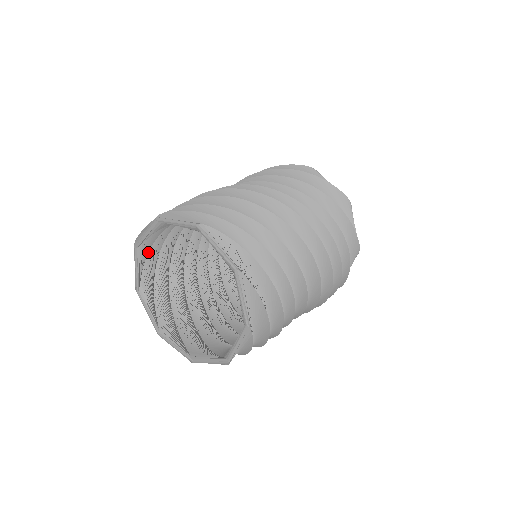
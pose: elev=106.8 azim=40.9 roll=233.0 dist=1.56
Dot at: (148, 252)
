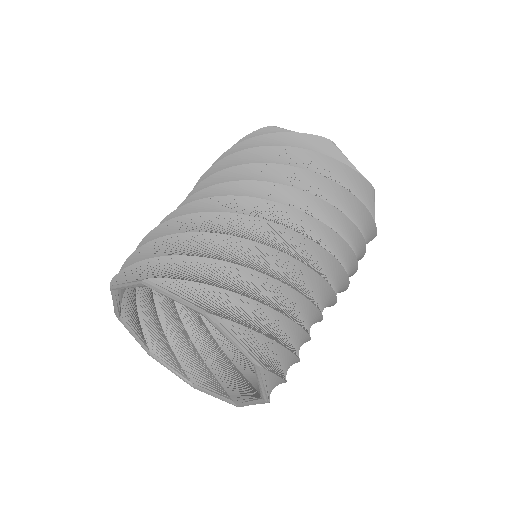
Dot at: occluded
